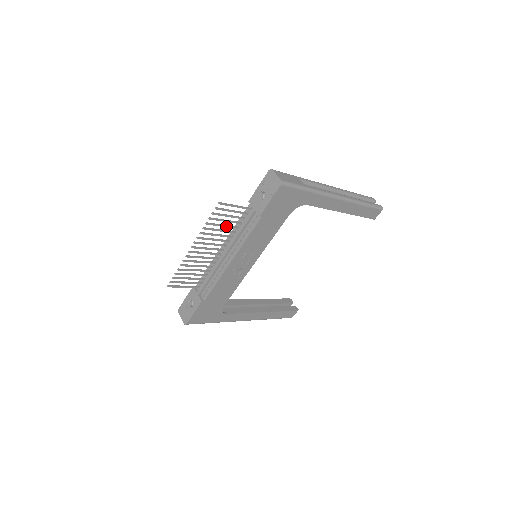
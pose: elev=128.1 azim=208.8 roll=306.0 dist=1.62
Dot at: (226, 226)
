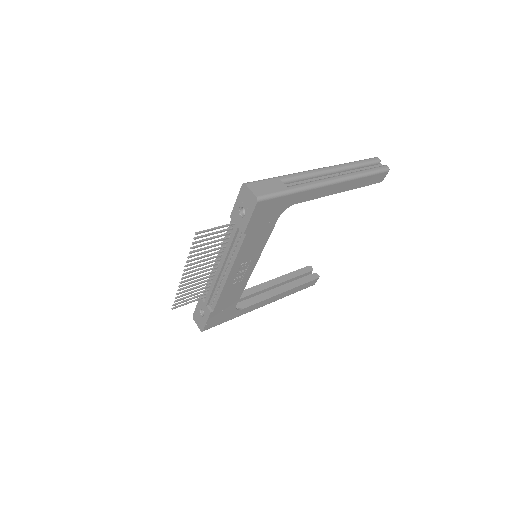
Dot at: (213, 246)
